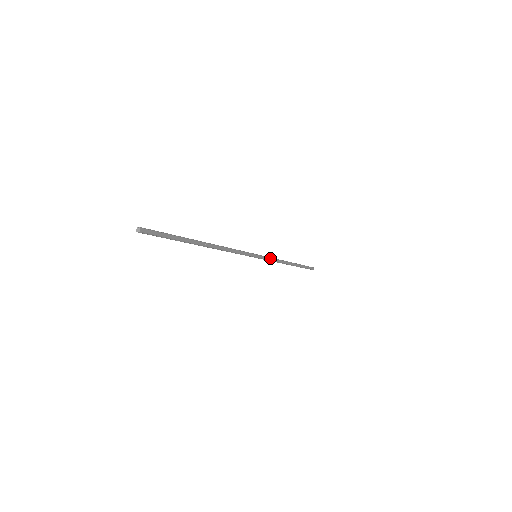
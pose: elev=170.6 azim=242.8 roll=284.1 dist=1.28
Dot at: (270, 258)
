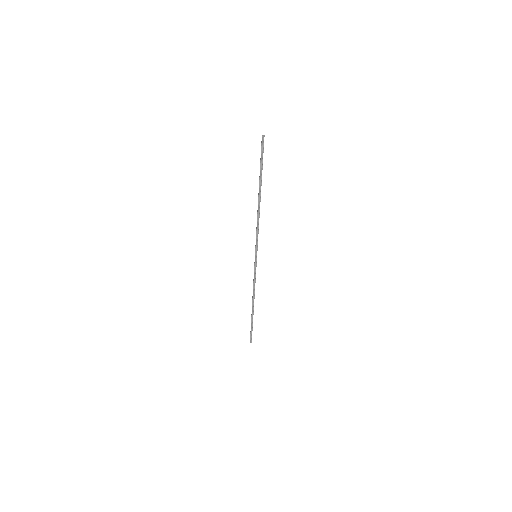
Dot at: occluded
